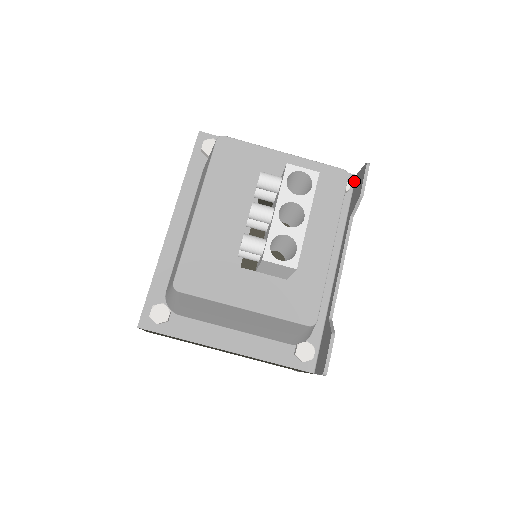
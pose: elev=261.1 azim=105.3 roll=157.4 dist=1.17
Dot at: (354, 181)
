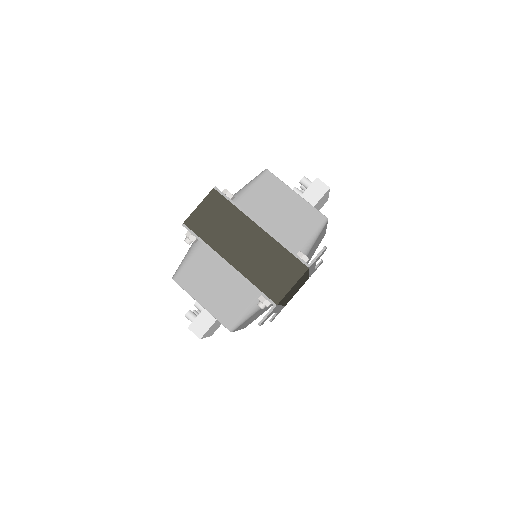
Dot at: occluded
